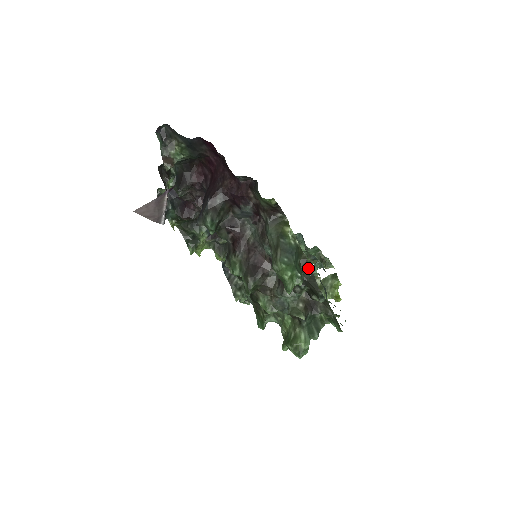
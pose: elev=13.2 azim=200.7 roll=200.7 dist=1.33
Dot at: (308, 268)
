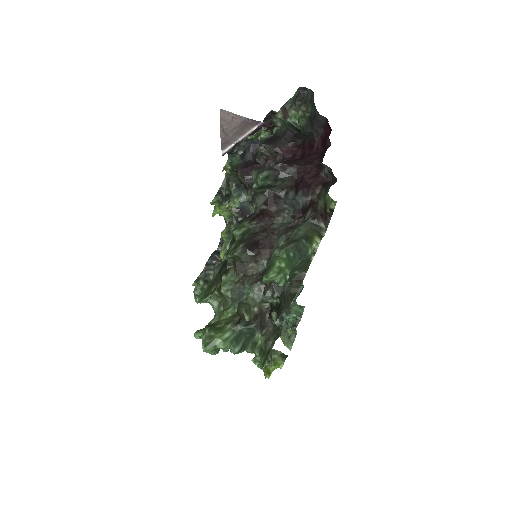
Dot at: (297, 286)
